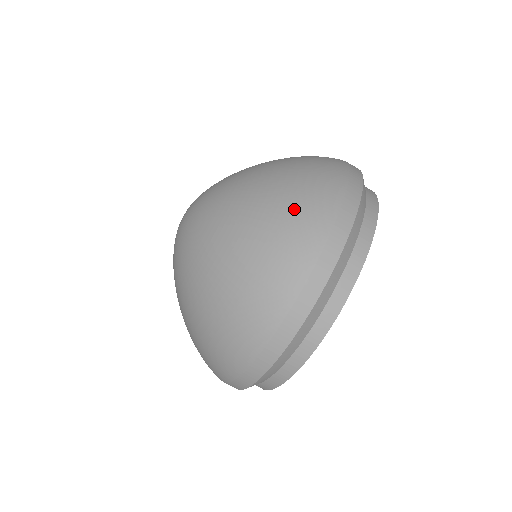
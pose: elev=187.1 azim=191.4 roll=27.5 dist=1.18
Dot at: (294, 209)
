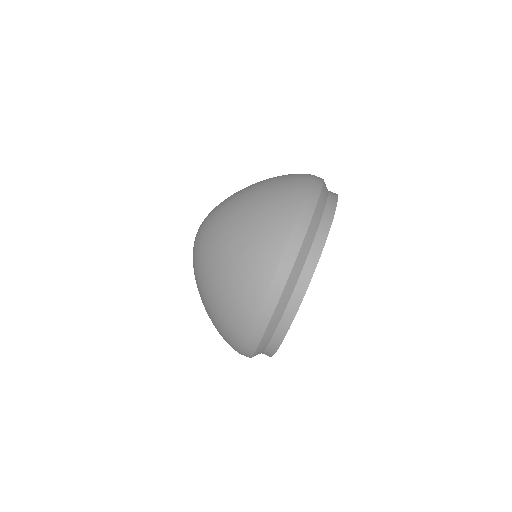
Dot at: (227, 315)
